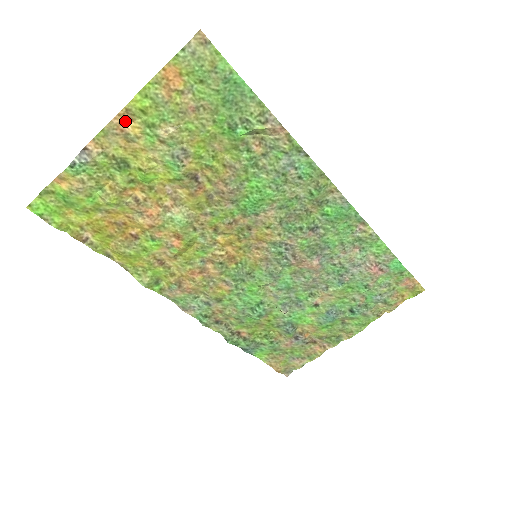
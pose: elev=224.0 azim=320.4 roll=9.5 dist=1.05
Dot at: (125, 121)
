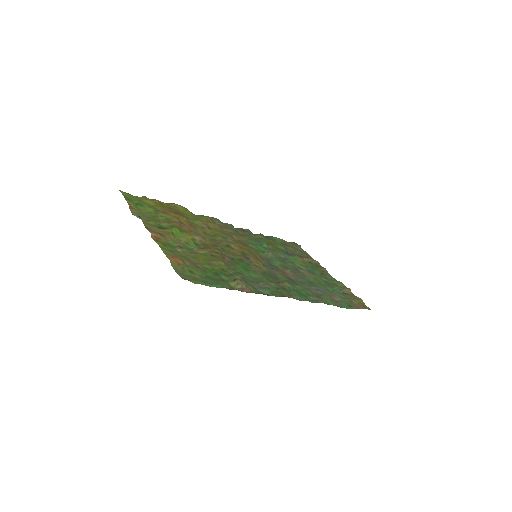
Dot at: (157, 235)
